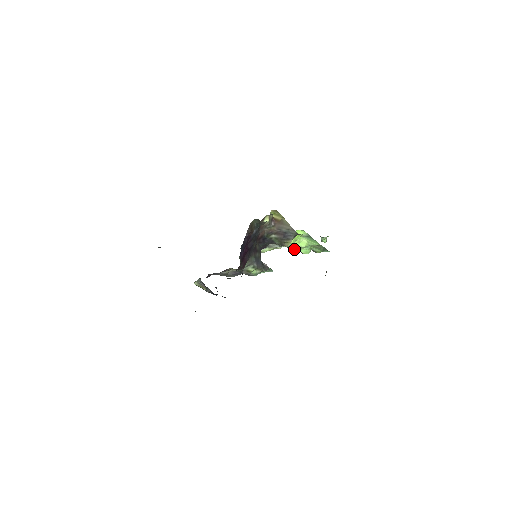
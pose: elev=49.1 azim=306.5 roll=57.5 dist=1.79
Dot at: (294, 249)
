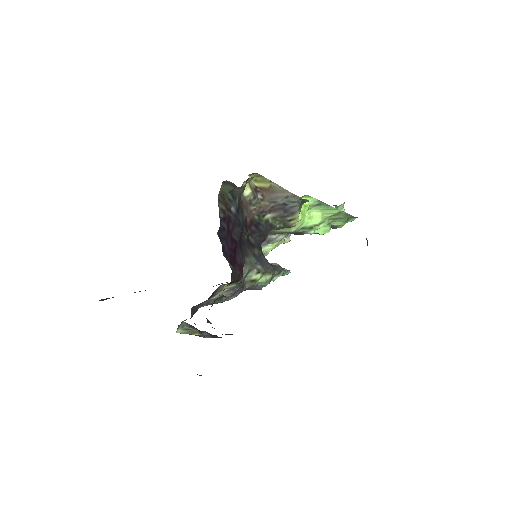
Dot at: (307, 231)
